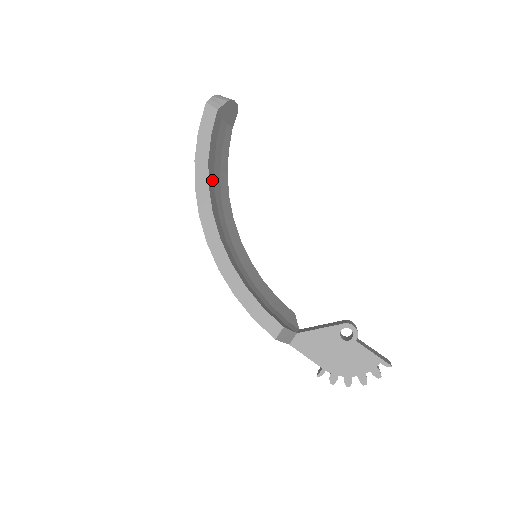
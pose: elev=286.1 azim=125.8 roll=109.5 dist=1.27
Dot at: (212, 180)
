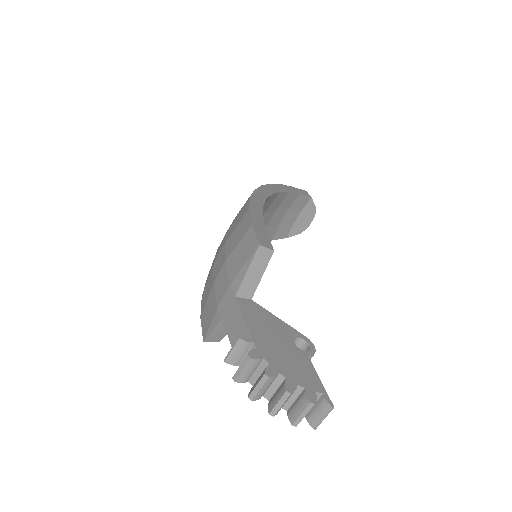
Dot at: (274, 204)
